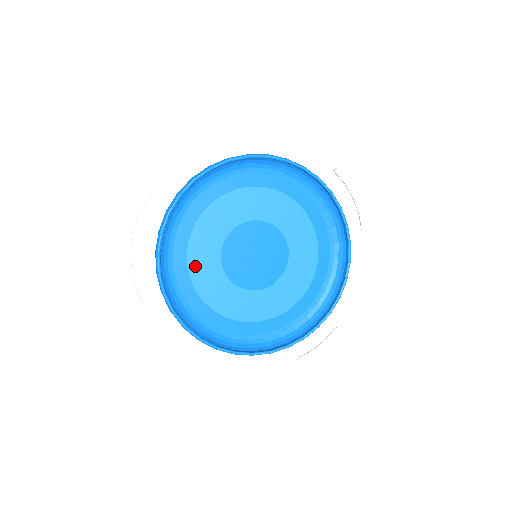
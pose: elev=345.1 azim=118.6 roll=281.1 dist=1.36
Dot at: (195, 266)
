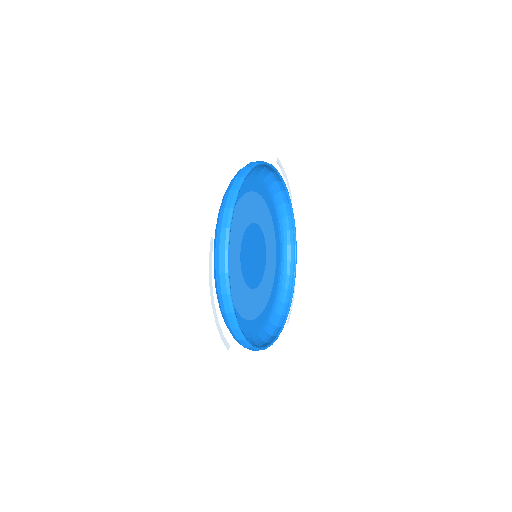
Dot at: (232, 289)
